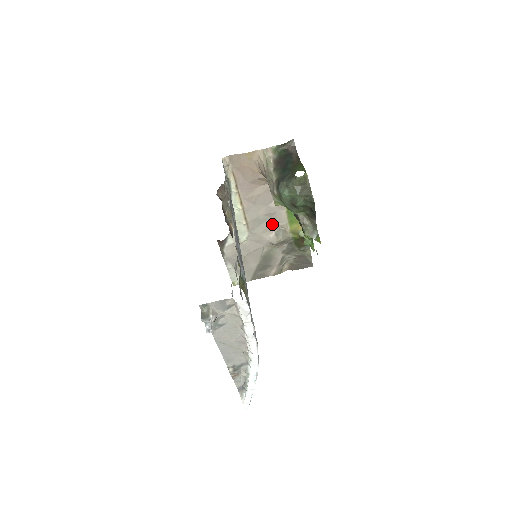
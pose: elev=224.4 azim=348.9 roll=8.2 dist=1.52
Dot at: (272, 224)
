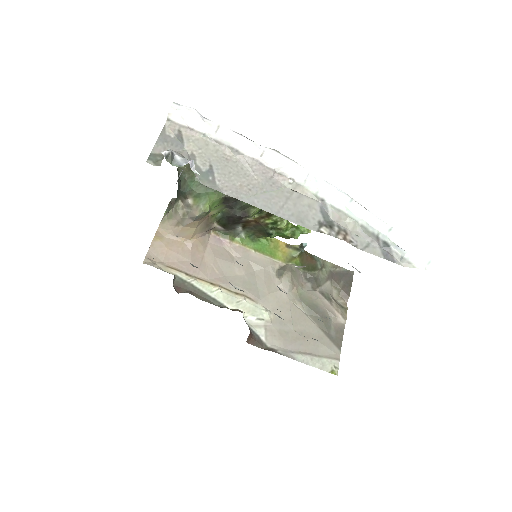
Dot at: (263, 274)
